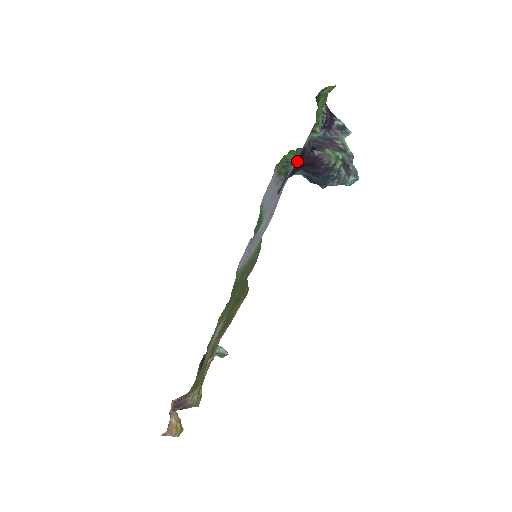
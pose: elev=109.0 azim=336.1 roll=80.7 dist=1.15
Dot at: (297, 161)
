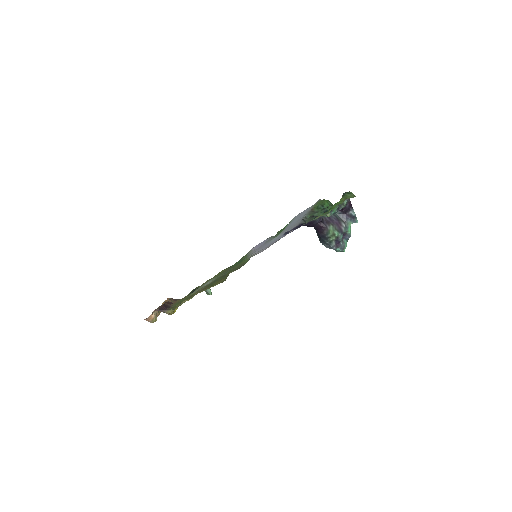
Dot at: (306, 224)
